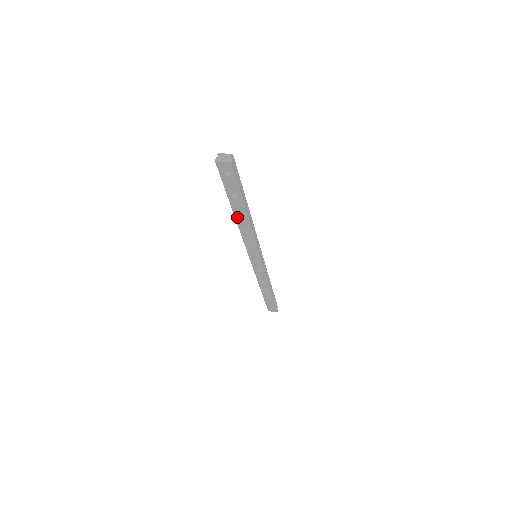
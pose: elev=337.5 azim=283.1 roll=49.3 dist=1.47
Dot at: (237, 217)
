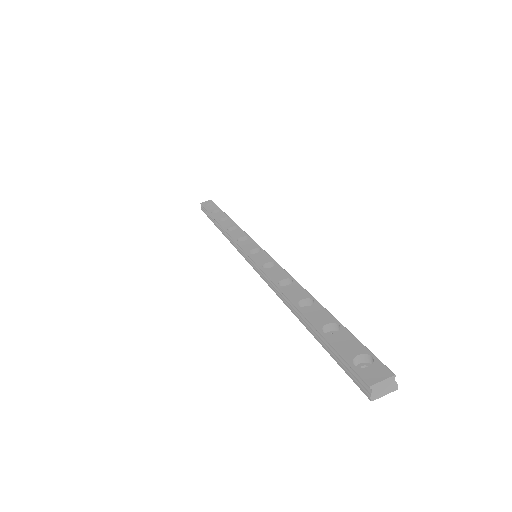
Dot at: occluded
